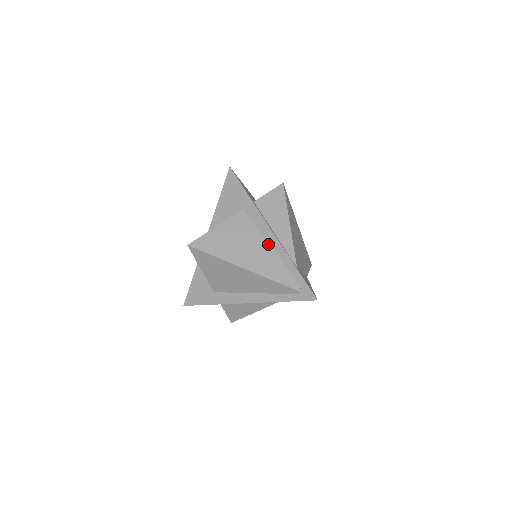
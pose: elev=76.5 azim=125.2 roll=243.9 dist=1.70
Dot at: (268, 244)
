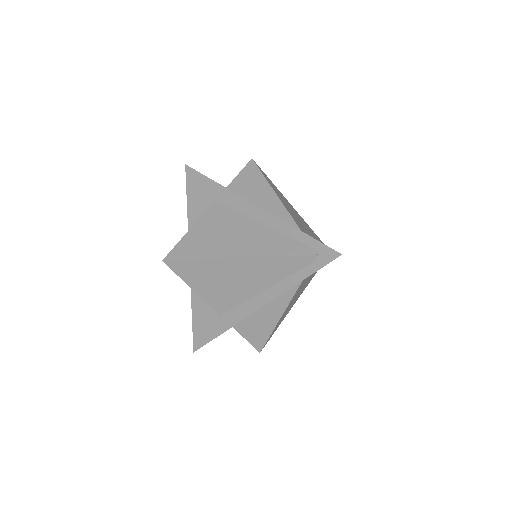
Dot at: (257, 222)
